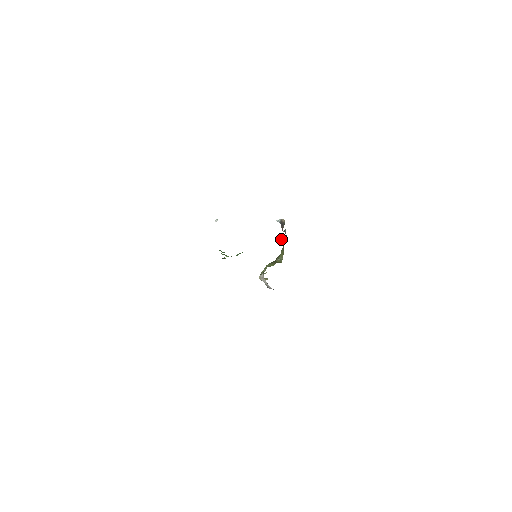
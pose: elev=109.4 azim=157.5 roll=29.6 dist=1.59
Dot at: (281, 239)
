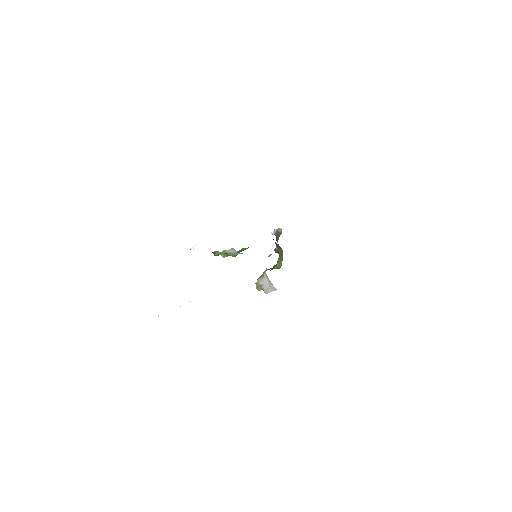
Dot at: (278, 247)
